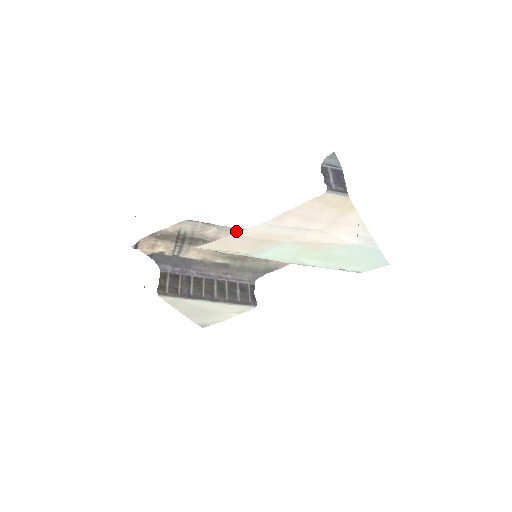
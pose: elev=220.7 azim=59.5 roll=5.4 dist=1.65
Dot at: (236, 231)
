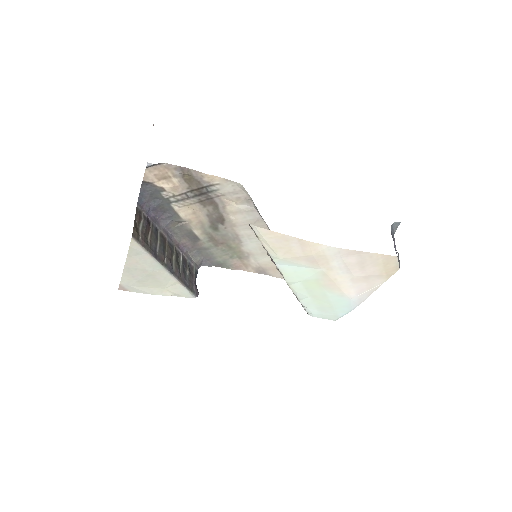
Dot at: (256, 221)
